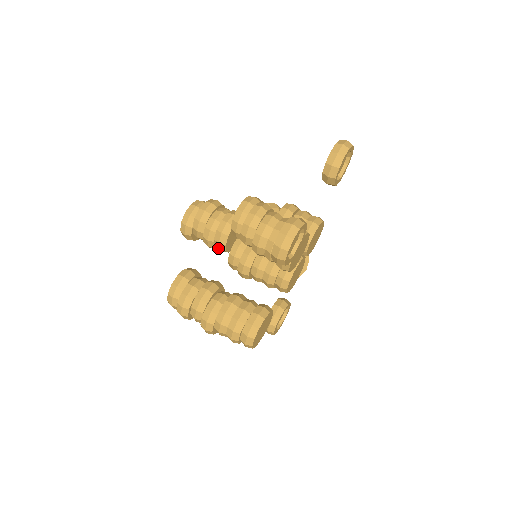
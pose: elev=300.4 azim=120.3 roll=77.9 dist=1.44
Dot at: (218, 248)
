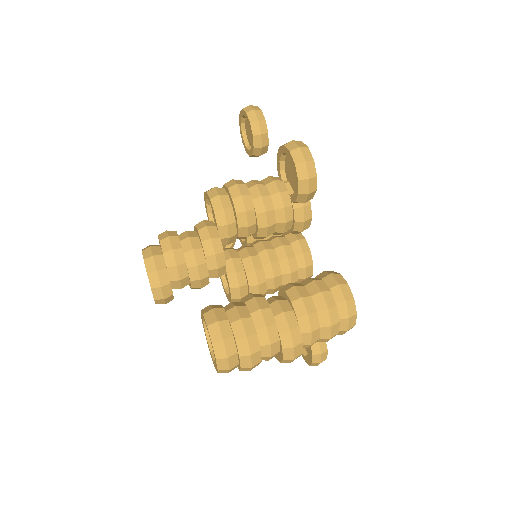
Dot at: (215, 267)
